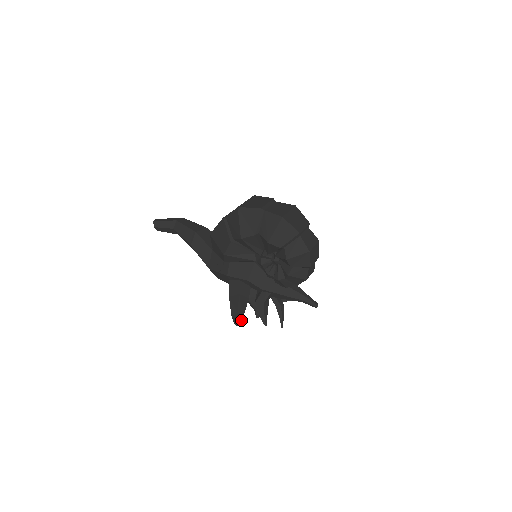
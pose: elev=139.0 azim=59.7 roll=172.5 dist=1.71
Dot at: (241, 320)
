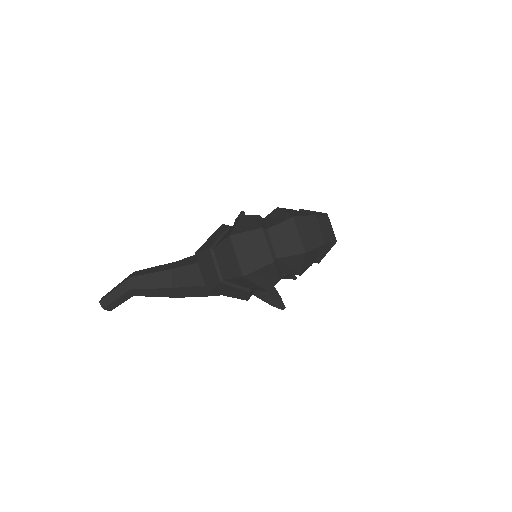
Dot at: (280, 299)
